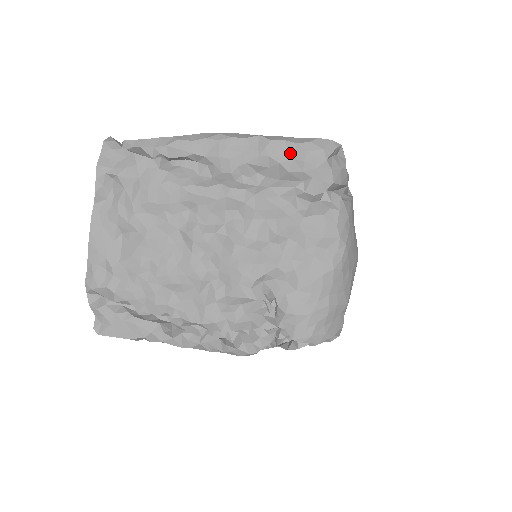
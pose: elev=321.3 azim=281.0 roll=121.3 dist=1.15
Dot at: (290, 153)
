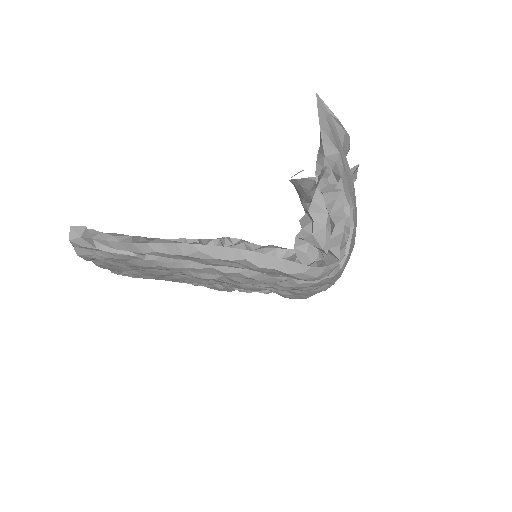
Dot at: (281, 274)
